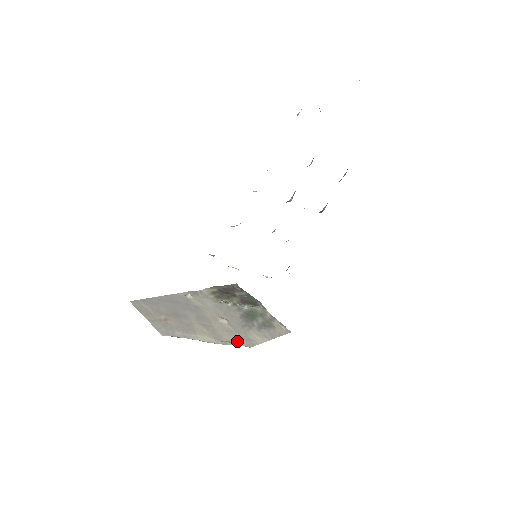
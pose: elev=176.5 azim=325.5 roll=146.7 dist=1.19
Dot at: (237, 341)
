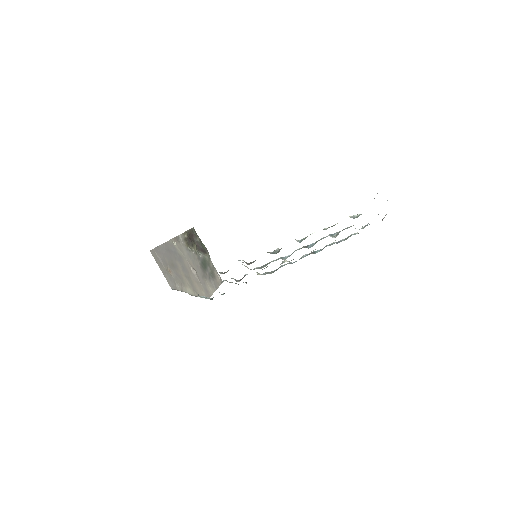
Dot at: (203, 293)
